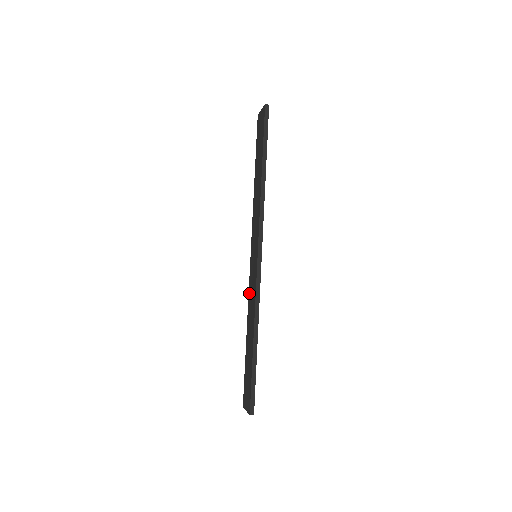
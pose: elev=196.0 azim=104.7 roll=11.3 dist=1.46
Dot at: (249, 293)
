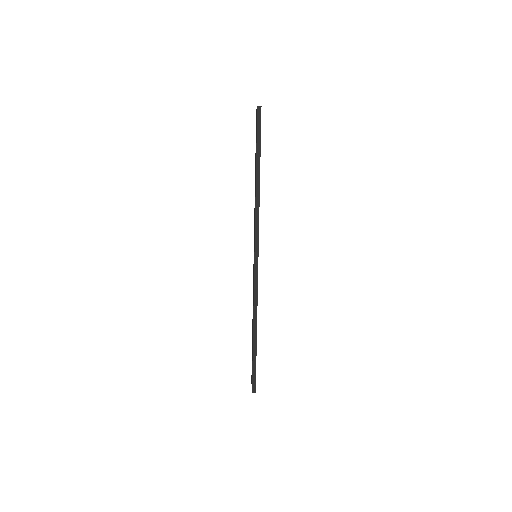
Dot at: occluded
